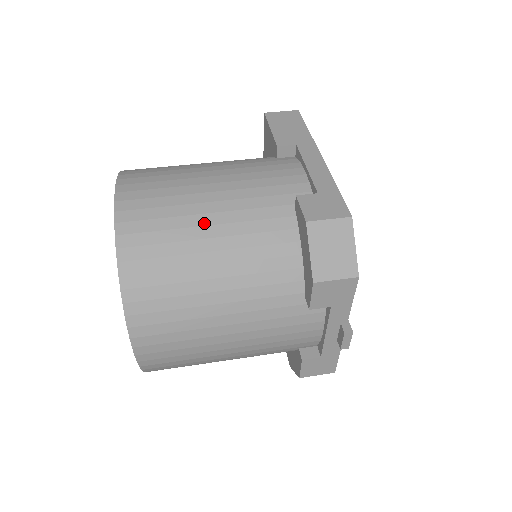
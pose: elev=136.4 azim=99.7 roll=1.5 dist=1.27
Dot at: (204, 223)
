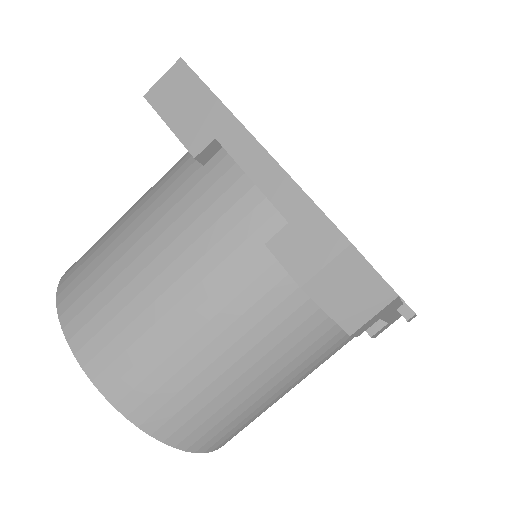
Dot at: (187, 335)
